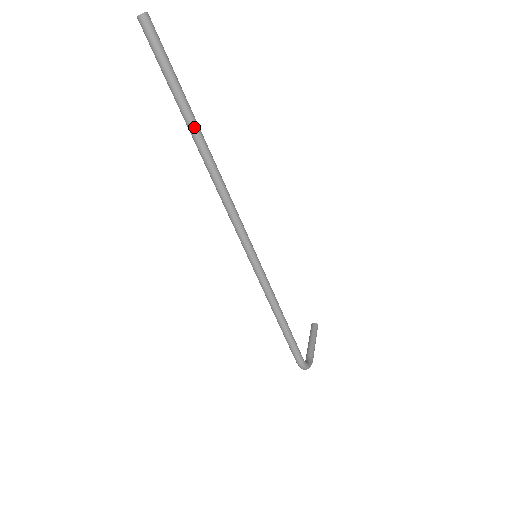
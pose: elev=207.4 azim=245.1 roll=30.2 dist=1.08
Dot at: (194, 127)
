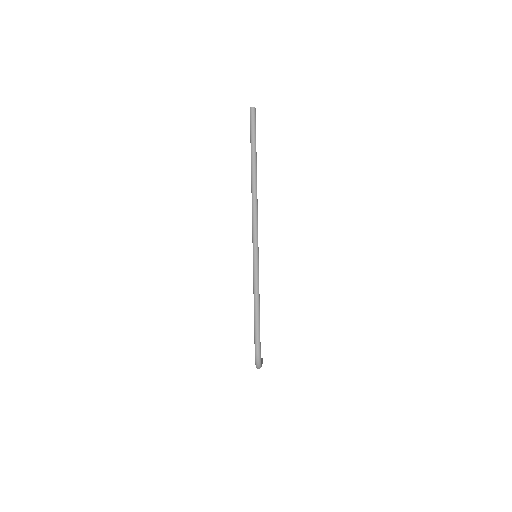
Dot at: (255, 163)
